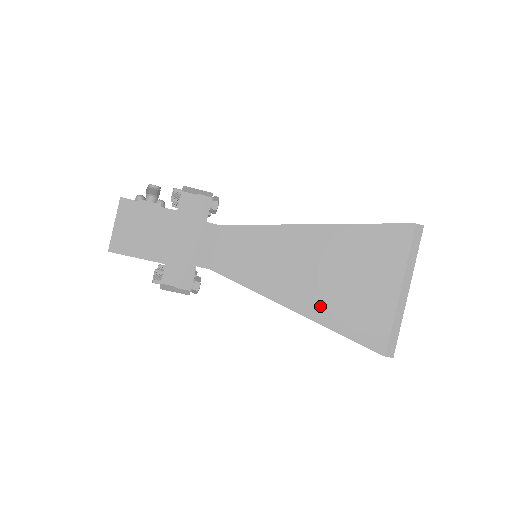
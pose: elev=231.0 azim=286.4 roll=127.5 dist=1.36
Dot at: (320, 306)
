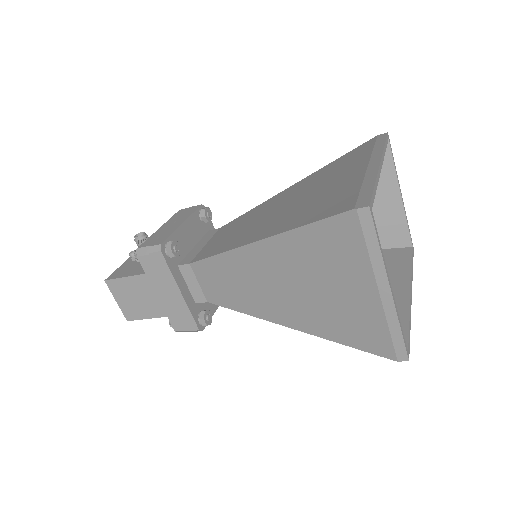
Dot at: (307, 320)
